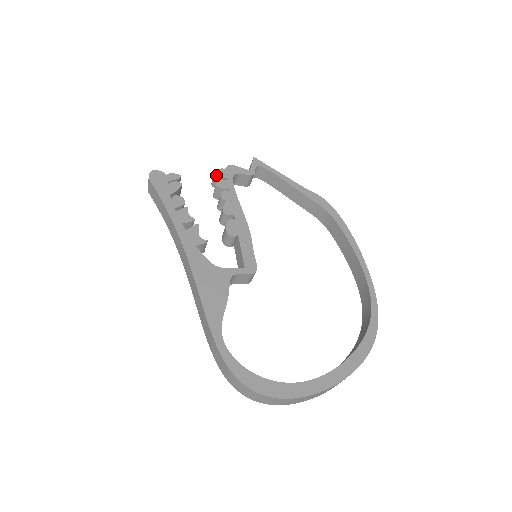
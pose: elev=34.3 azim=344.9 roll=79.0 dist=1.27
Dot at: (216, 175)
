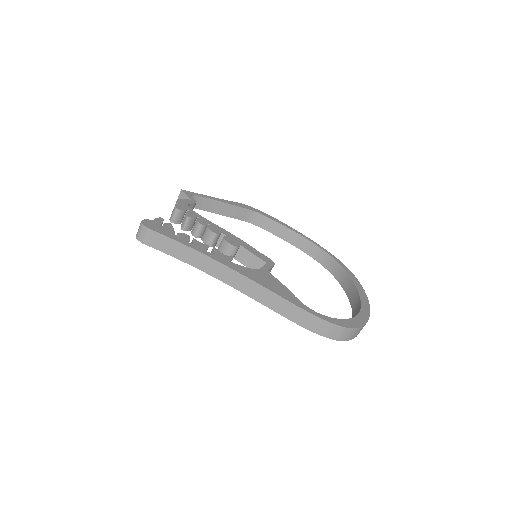
Dot at: (179, 210)
